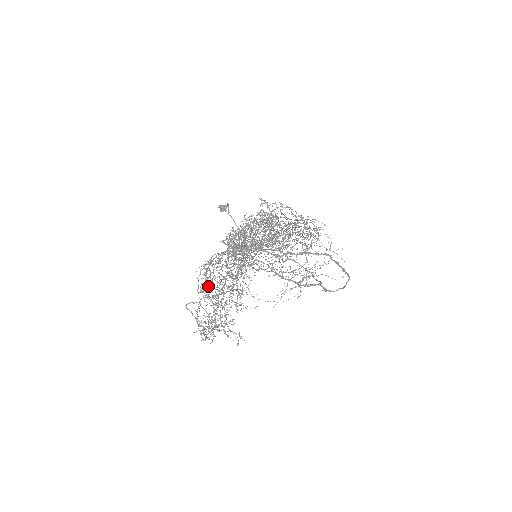
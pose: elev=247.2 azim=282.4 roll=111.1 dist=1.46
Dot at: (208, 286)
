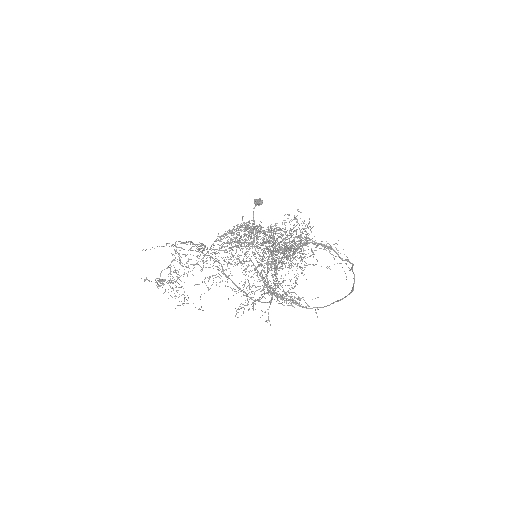
Dot at: occluded
